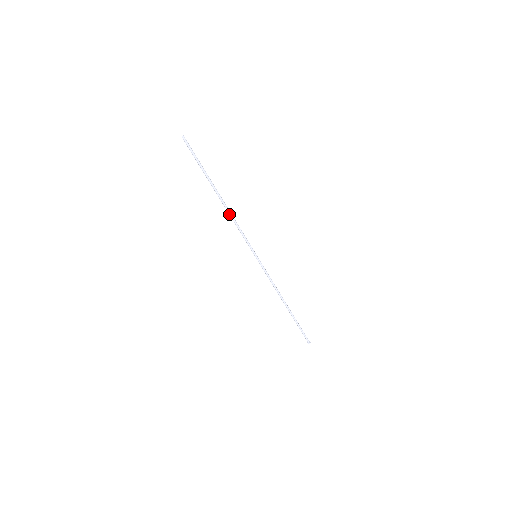
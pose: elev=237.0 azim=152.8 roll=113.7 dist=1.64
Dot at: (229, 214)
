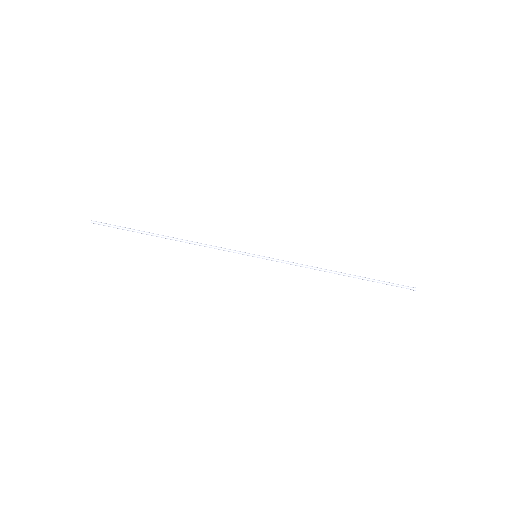
Dot at: (191, 243)
